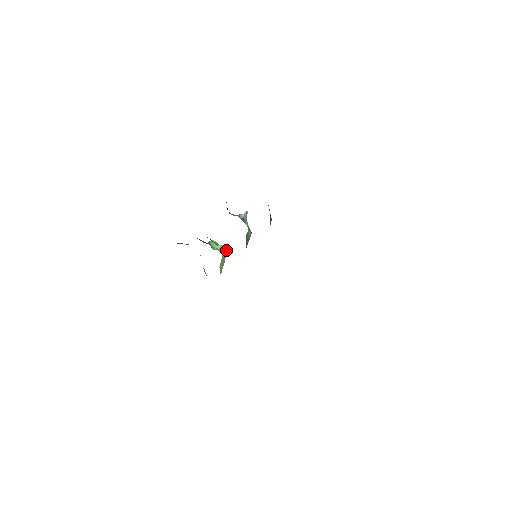
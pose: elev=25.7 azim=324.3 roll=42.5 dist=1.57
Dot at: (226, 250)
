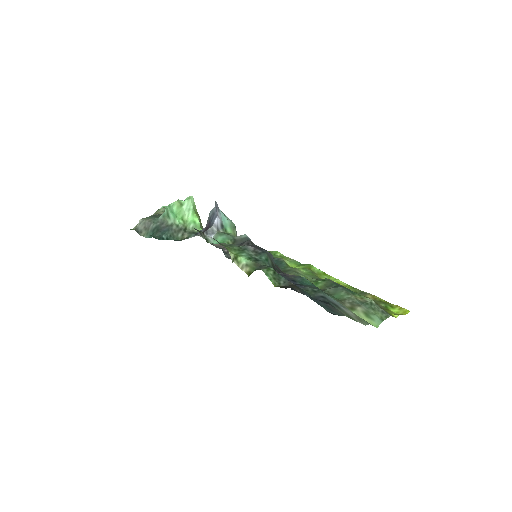
Dot at: (194, 205)
